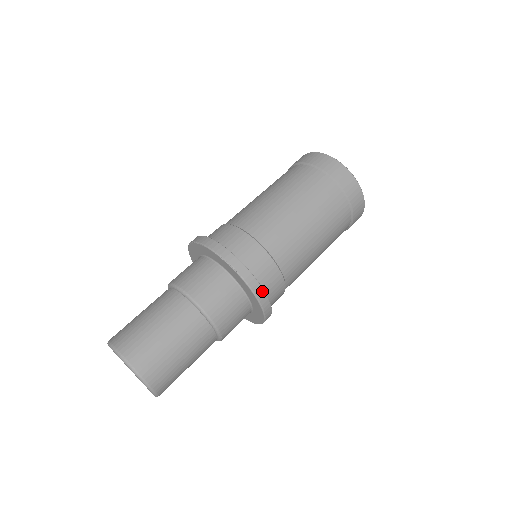
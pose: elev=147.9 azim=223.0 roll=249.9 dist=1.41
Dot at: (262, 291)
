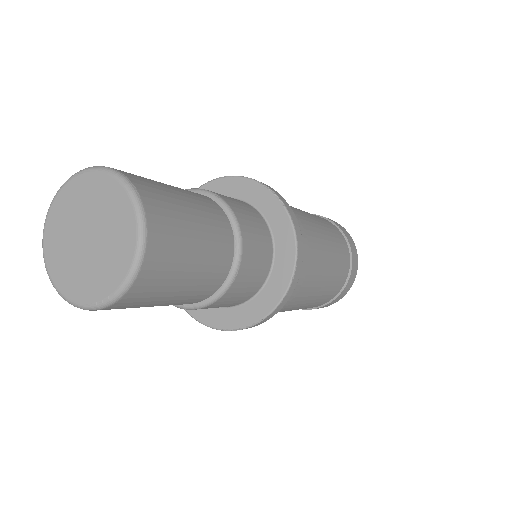
Dot at: (302, 248)
